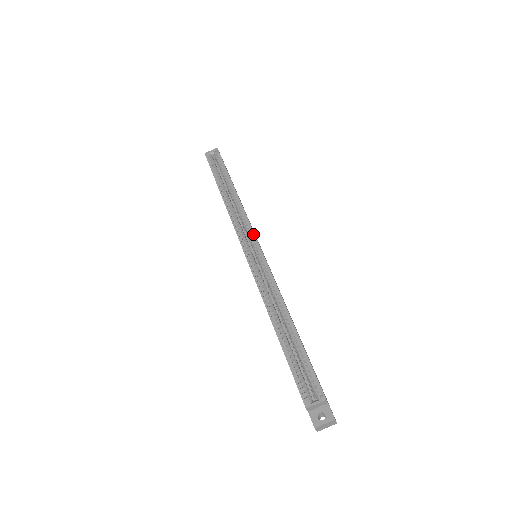
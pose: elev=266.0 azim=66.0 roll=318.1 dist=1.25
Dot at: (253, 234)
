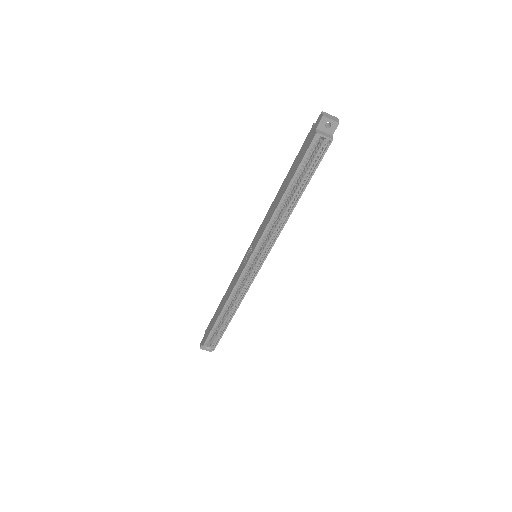
Dot at: (266, 256)
